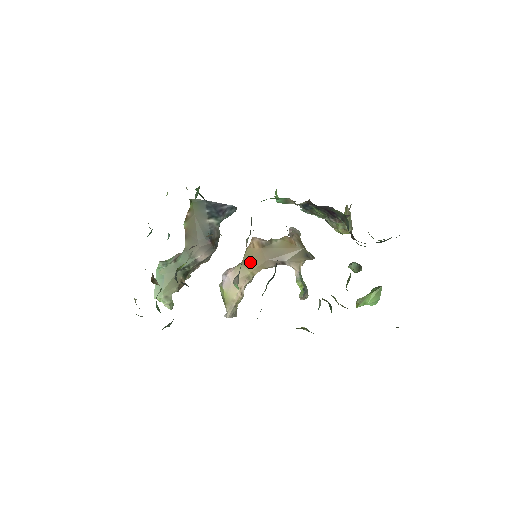
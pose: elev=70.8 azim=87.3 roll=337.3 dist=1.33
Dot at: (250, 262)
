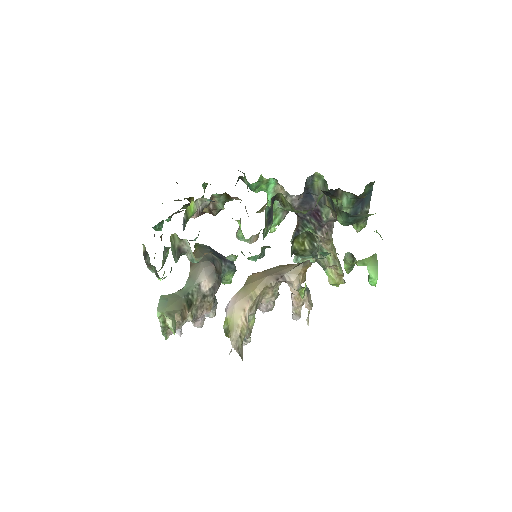
Dot at: (252, 282)
